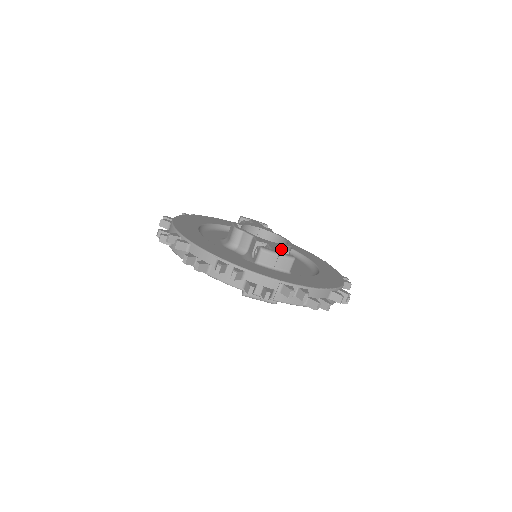
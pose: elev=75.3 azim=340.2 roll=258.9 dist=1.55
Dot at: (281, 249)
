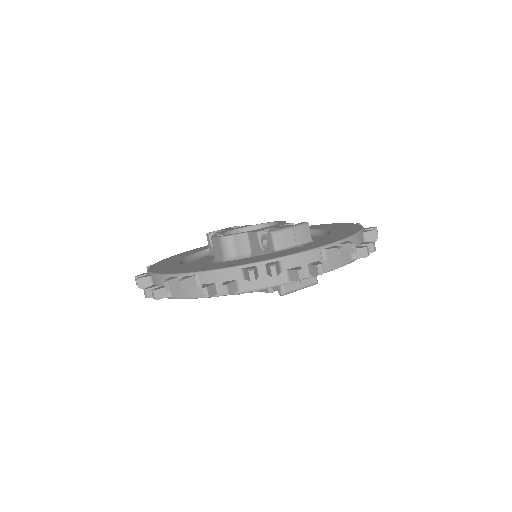
Dot at: occluded
